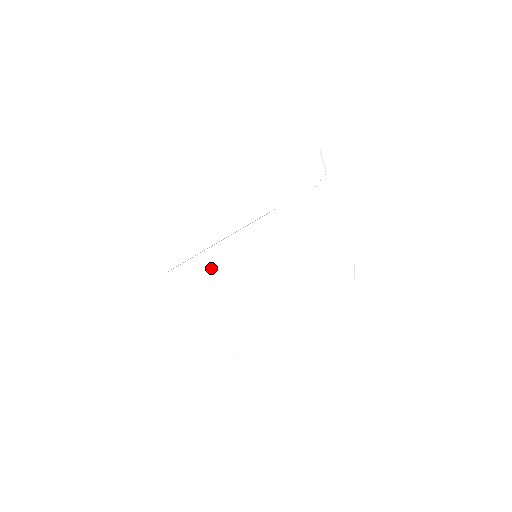
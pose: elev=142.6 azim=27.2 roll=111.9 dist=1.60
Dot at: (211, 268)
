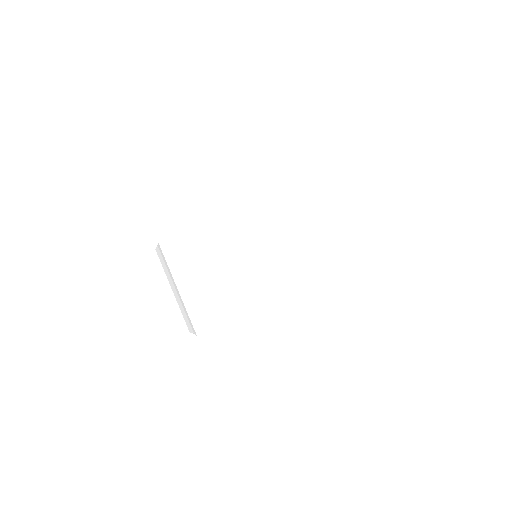
Dot at: occluded
